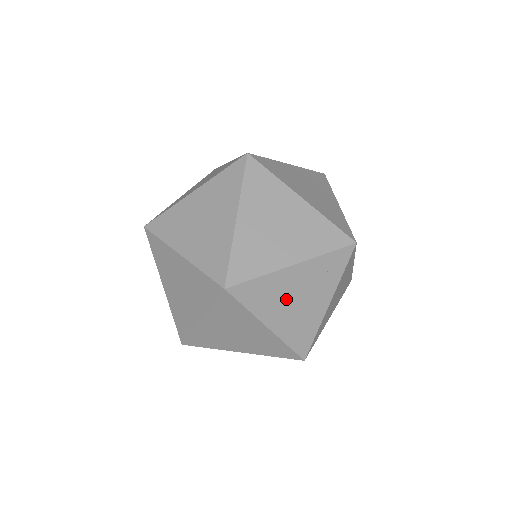
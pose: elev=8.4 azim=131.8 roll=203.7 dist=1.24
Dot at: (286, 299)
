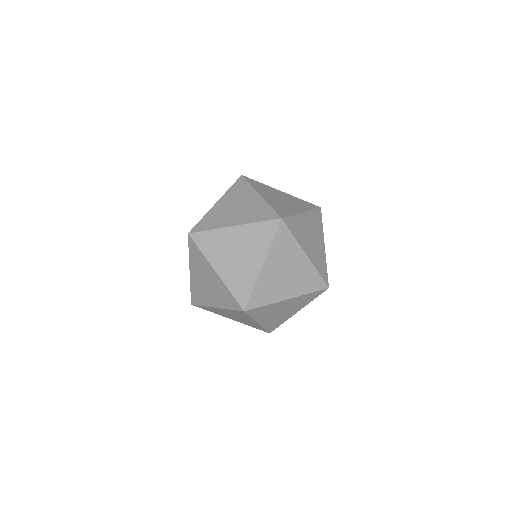
Dot at: occluded
